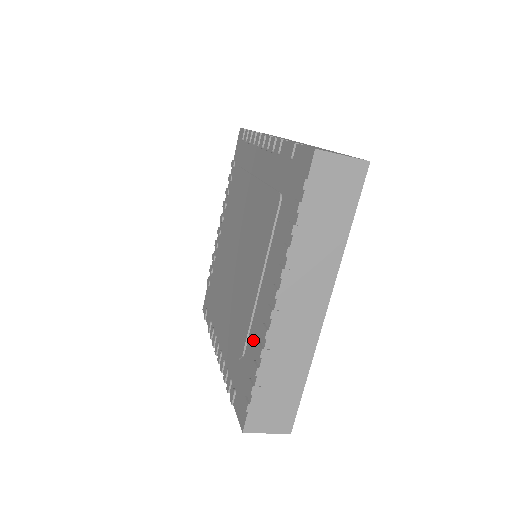
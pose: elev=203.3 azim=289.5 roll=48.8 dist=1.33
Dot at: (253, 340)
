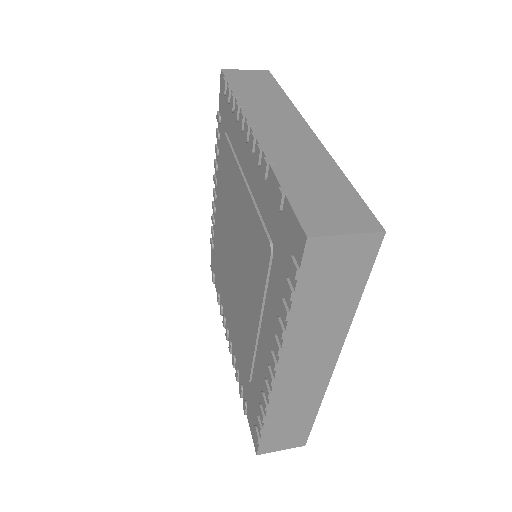
Dot at: (258, 379)
